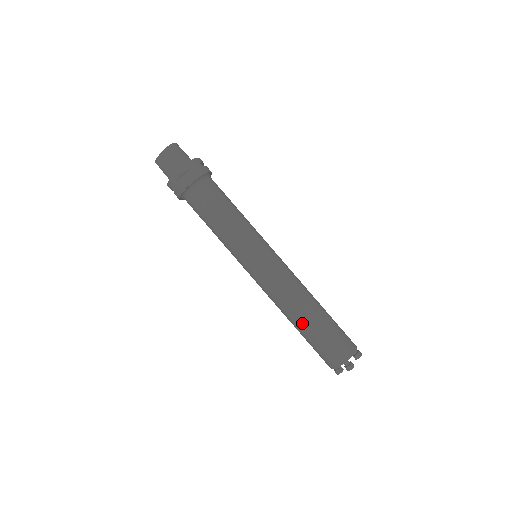
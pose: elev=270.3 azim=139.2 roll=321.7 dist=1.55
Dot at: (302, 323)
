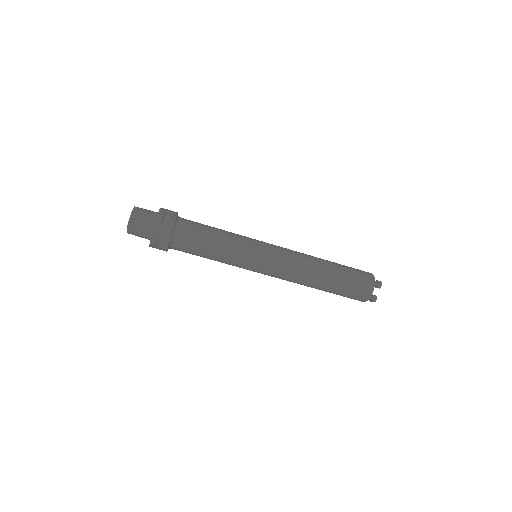
Dot at: occluded
